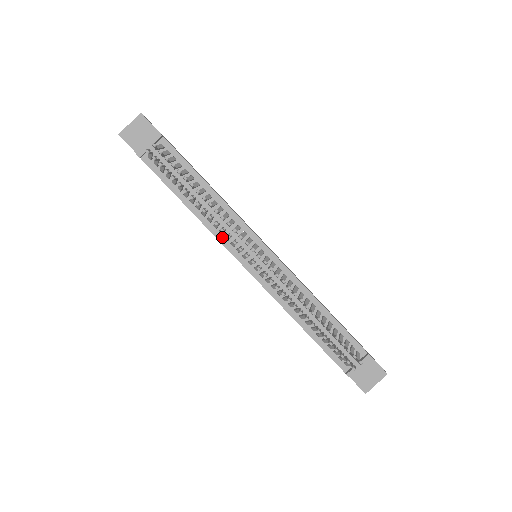
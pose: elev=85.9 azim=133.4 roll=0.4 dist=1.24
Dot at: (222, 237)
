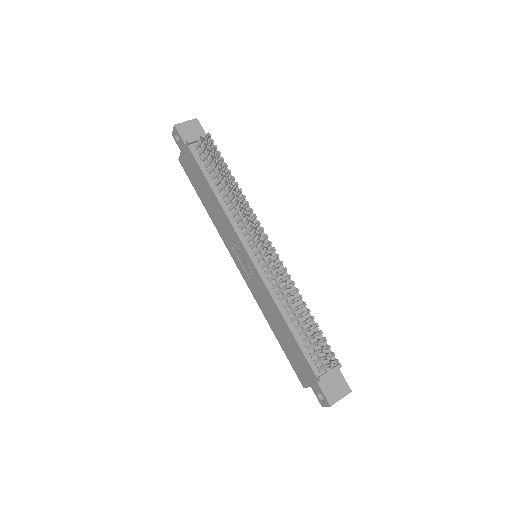
Dot at: (236, 225)
